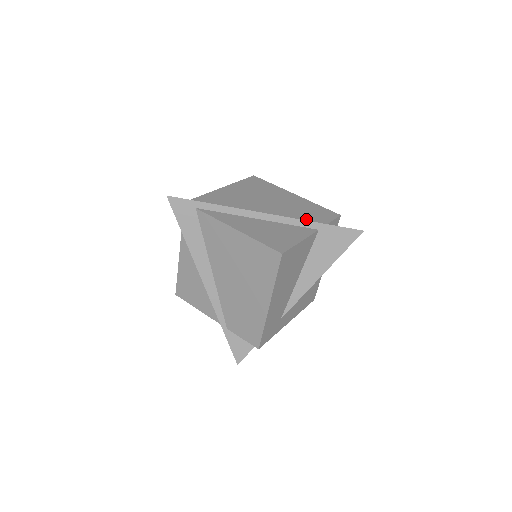
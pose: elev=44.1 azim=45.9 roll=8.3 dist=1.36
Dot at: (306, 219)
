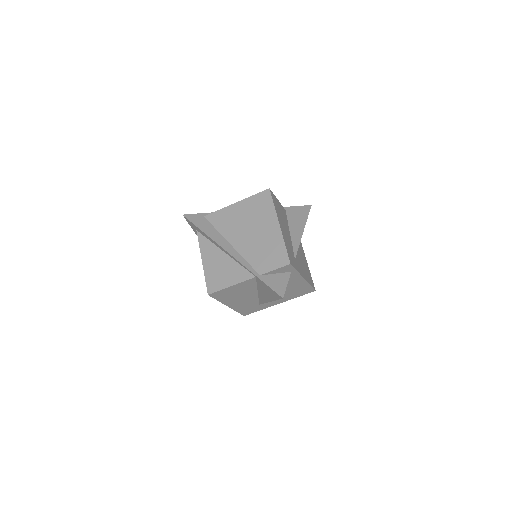
Dot at: occluded
